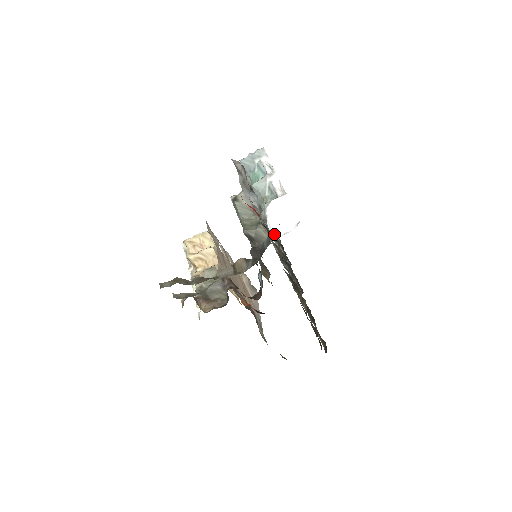
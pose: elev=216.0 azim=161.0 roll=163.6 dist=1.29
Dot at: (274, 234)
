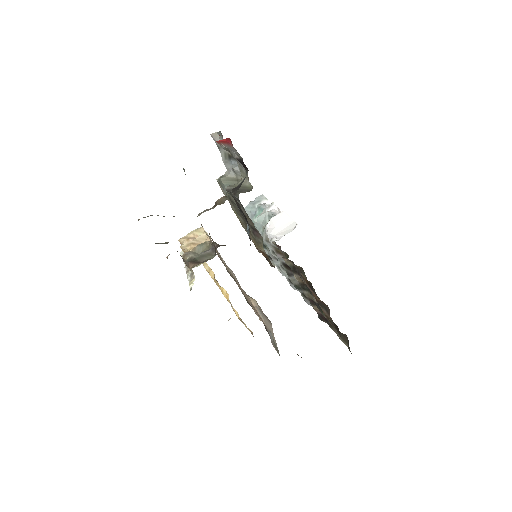
Dot at: (273, 237)
